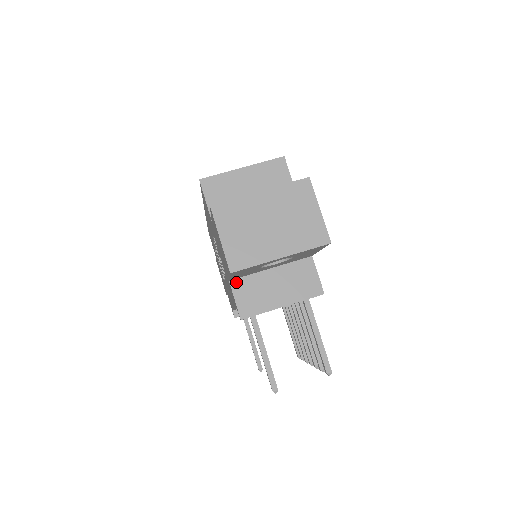
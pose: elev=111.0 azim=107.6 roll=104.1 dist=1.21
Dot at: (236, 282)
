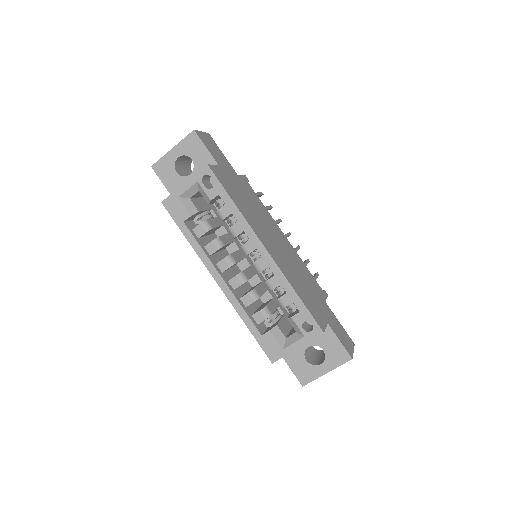
Dot at: occluded
